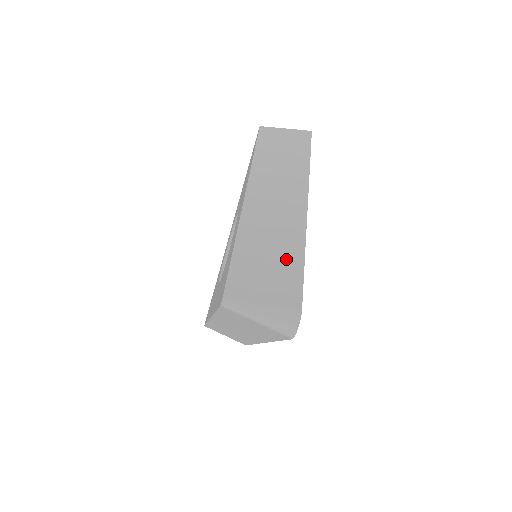
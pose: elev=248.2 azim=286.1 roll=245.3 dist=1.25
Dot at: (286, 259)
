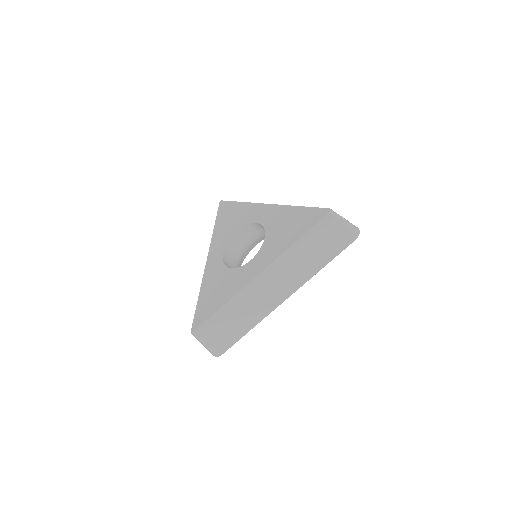
Dot at: (239, 328)
